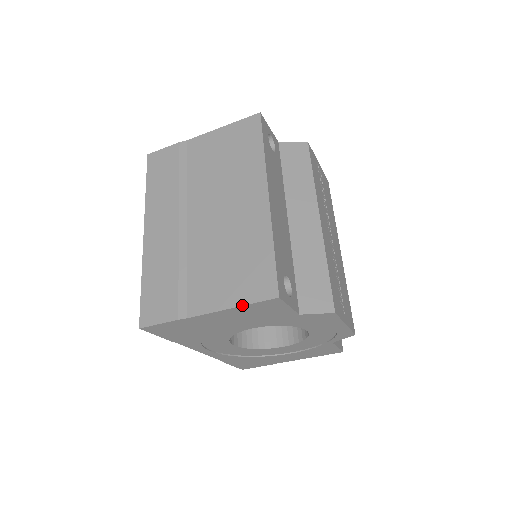
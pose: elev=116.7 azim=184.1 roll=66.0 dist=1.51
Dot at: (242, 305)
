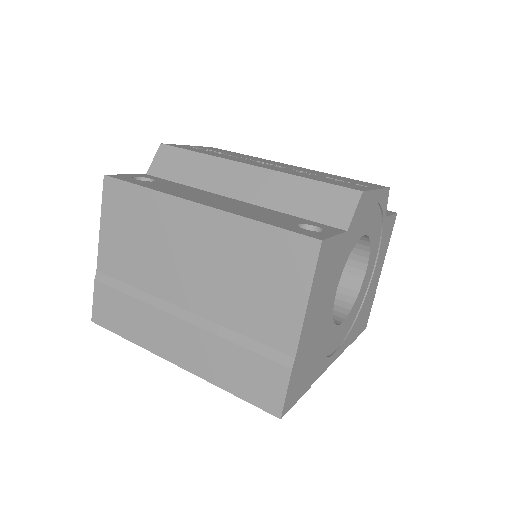
Dot at: (310, 288)
